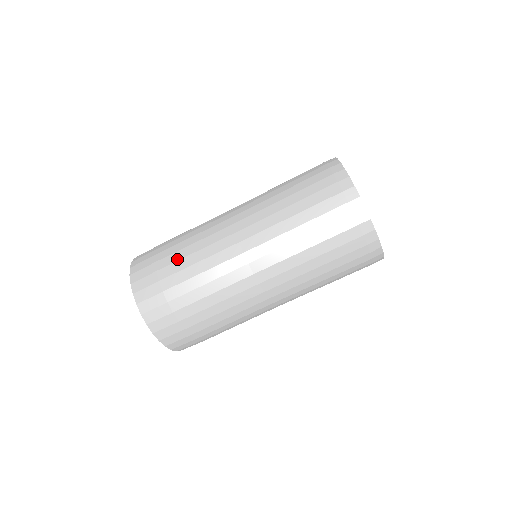
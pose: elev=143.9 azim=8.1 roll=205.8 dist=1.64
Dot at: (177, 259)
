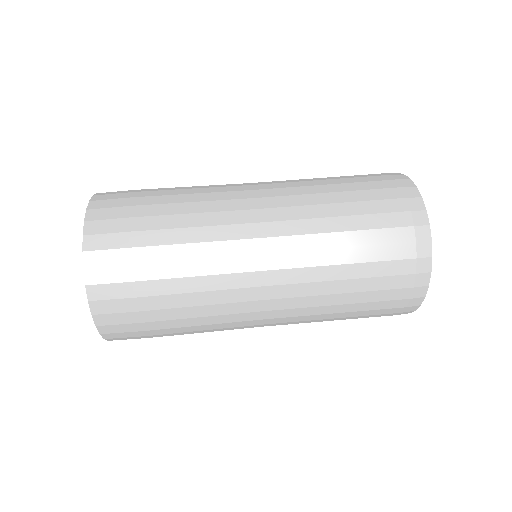
Dot at: (167, 194)
